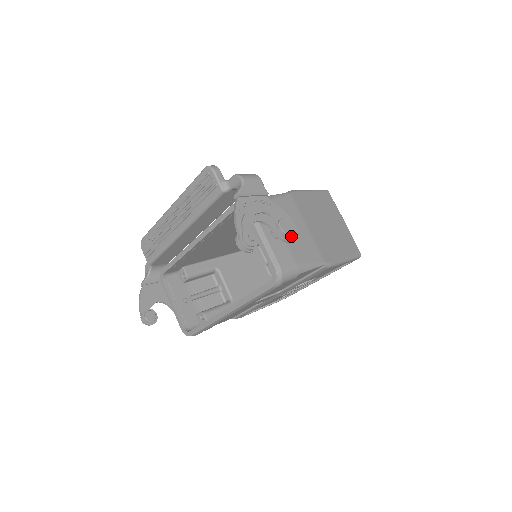
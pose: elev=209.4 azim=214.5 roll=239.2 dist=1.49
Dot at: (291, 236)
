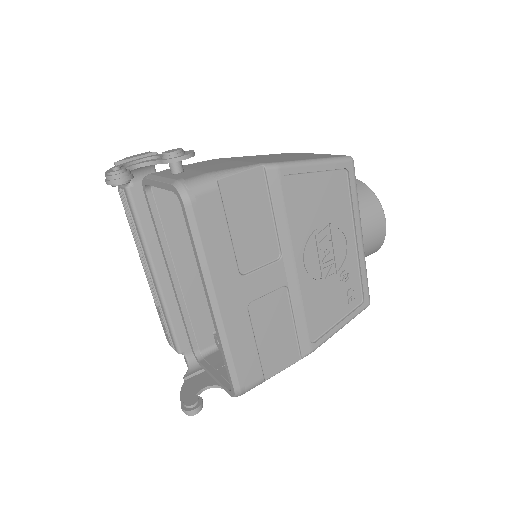
Dot at: (183, 155)
